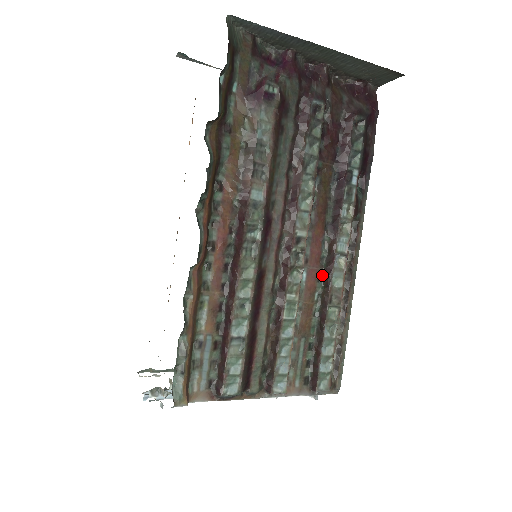
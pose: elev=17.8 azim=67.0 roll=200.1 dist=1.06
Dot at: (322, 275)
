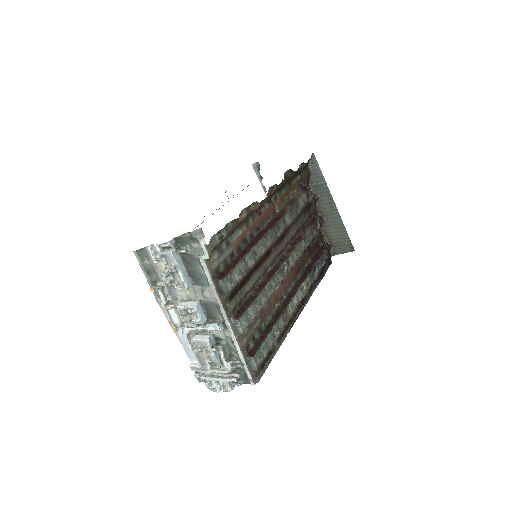
Dot at: (283, 299)
